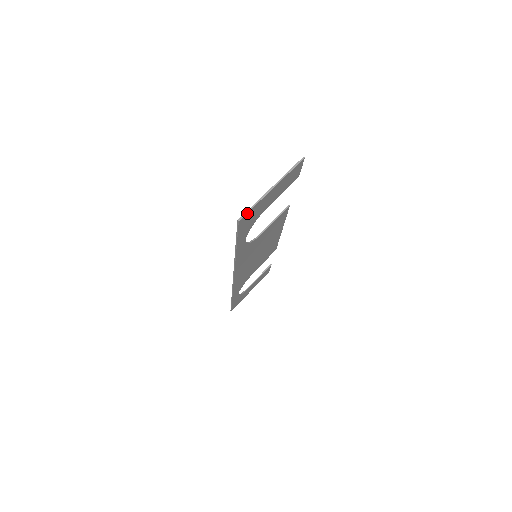
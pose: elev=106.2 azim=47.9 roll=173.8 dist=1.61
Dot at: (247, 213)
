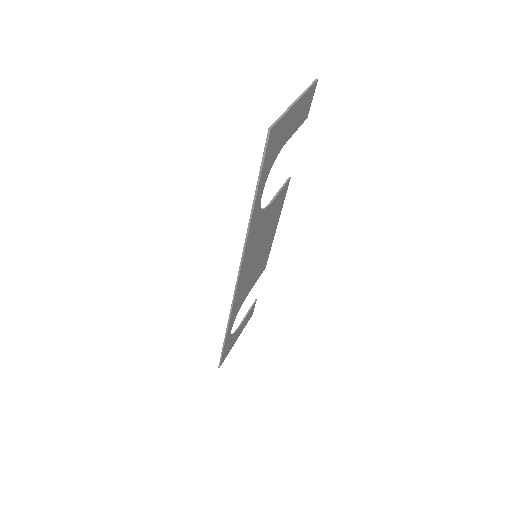
Dot at: (277, 123)
